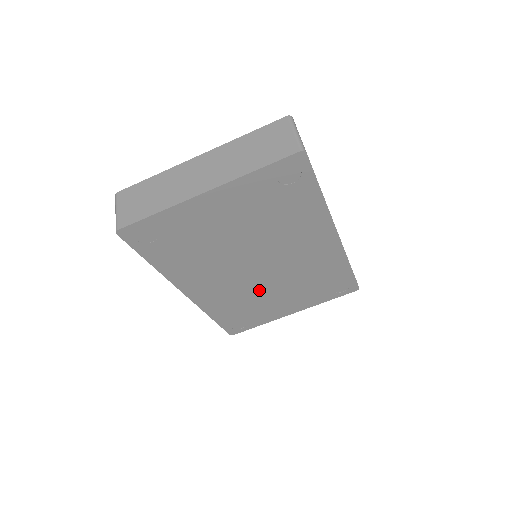
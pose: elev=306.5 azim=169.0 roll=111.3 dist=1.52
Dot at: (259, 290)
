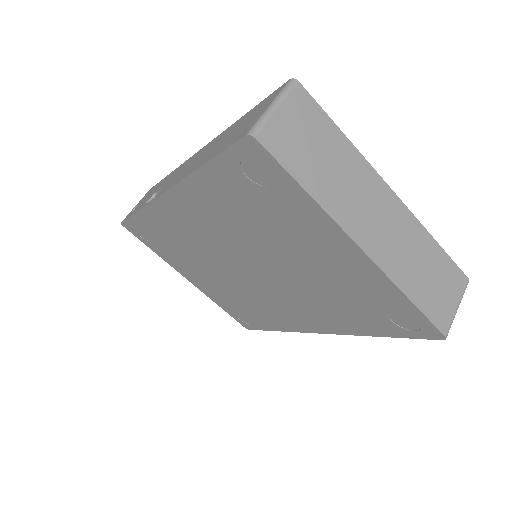
Dot at: (209, 261)
